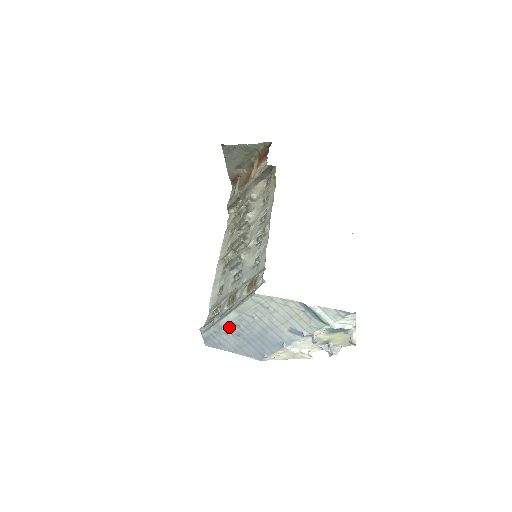
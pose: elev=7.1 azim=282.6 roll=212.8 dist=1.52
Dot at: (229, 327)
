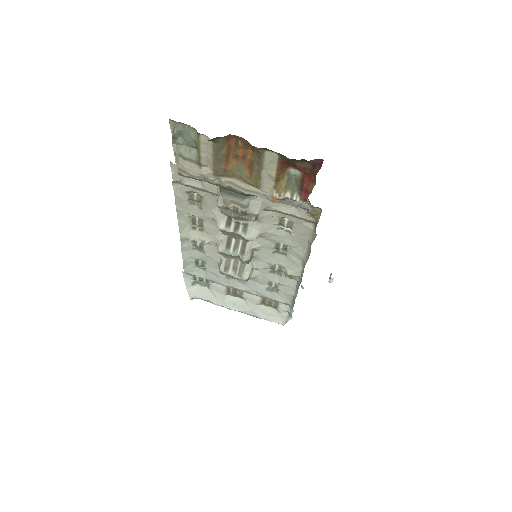
Dot at: occluded
